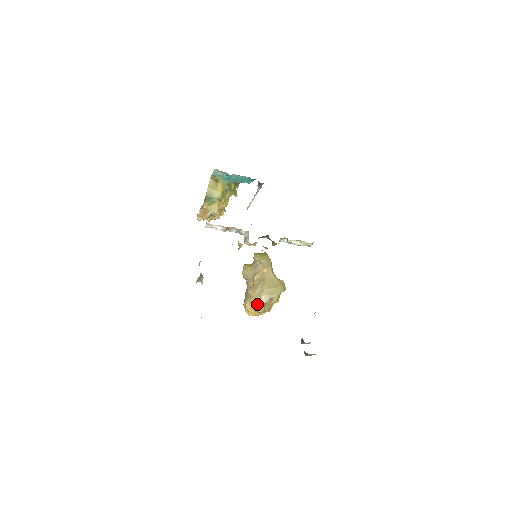
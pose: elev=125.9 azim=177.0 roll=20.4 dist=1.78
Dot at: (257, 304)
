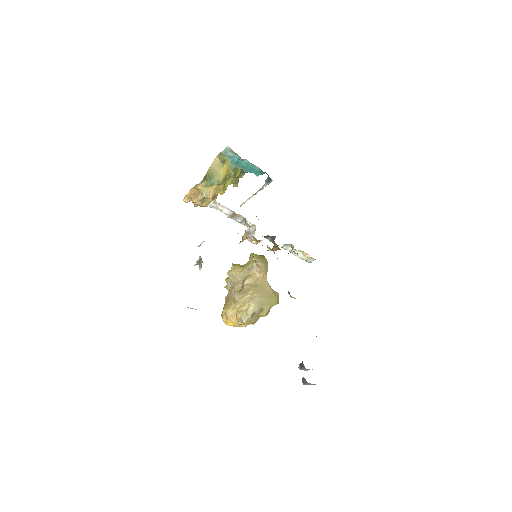
Dot at: (243, 312)
